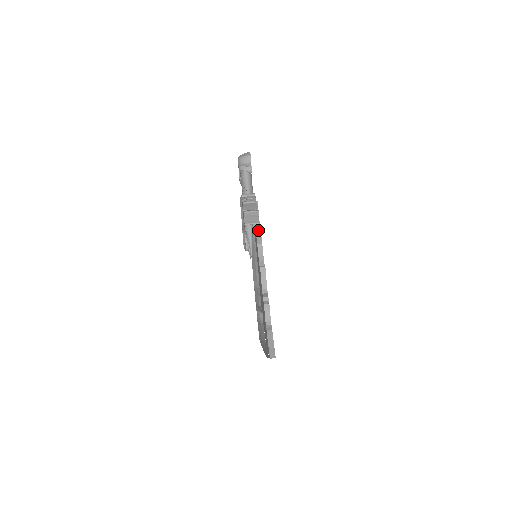
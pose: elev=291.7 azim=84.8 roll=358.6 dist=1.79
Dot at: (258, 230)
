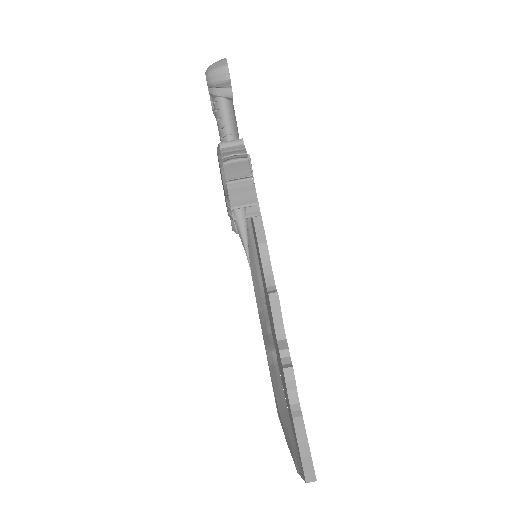
Dot at: occluded
